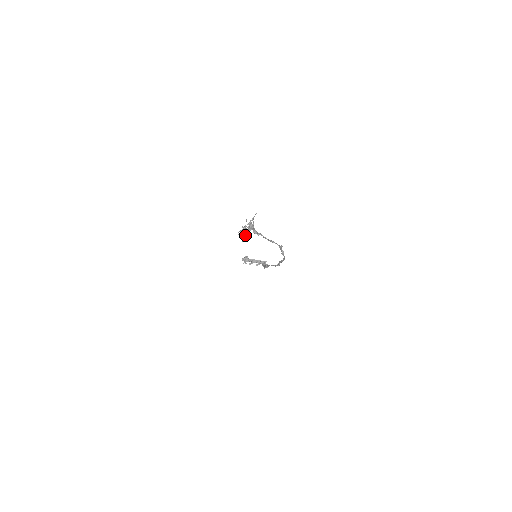
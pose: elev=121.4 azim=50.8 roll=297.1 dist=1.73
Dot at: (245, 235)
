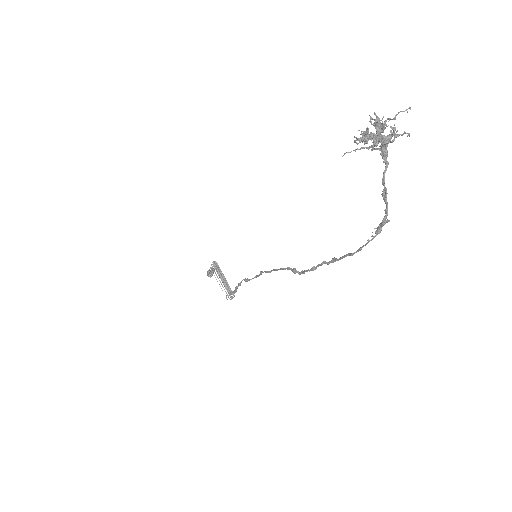
Dot at: occluded
